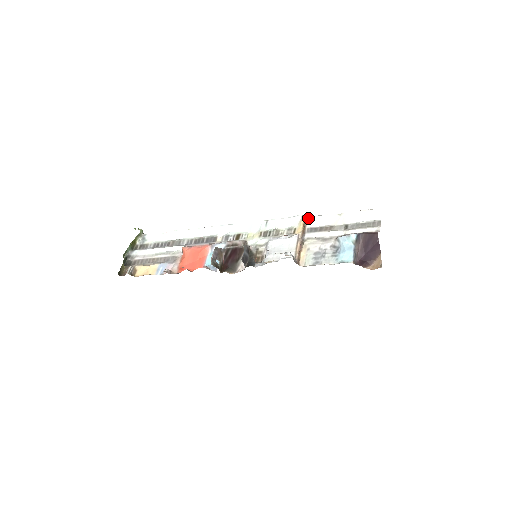
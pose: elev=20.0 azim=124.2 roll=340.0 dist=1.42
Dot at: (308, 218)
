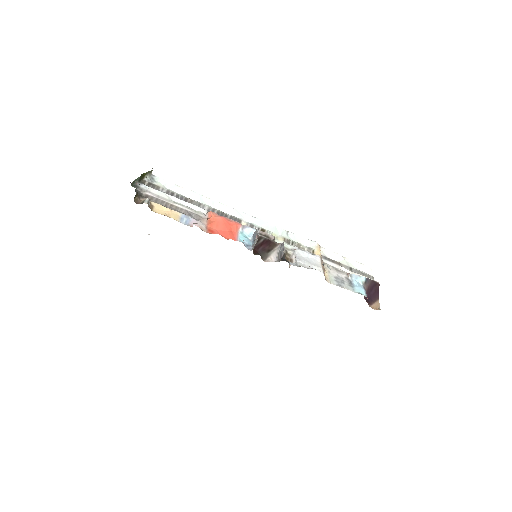
Dot at: (321, 247)
